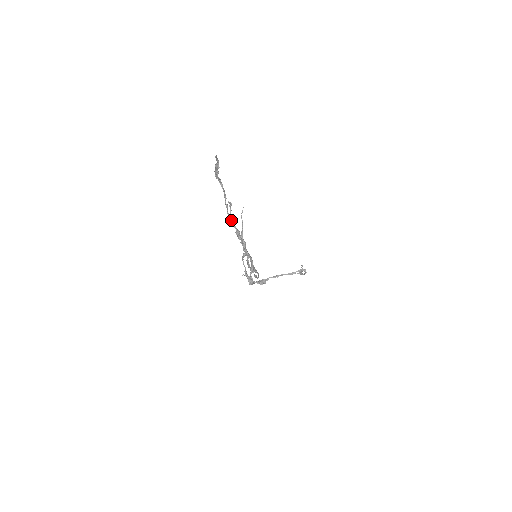
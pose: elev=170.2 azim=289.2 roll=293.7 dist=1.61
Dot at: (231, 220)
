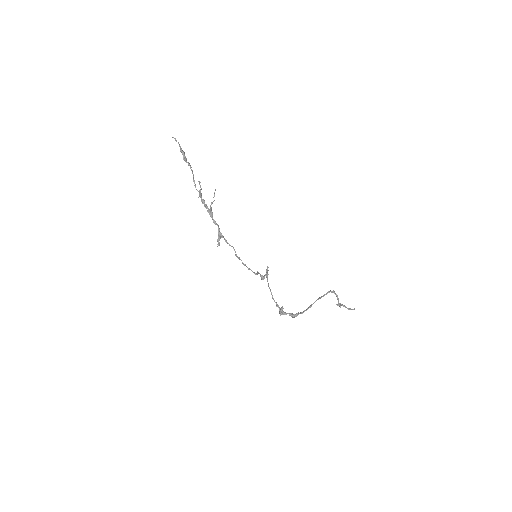
Dot at: (199, 193)
